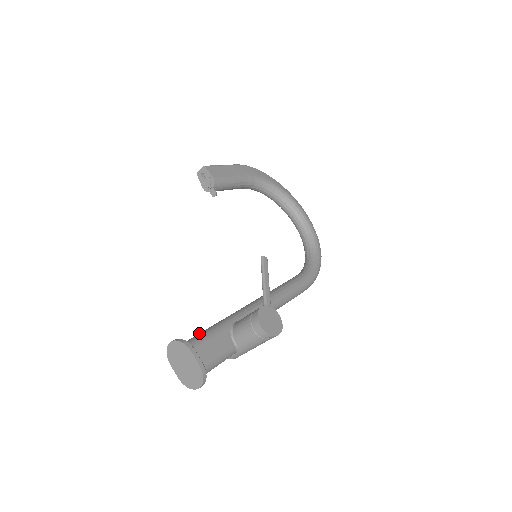
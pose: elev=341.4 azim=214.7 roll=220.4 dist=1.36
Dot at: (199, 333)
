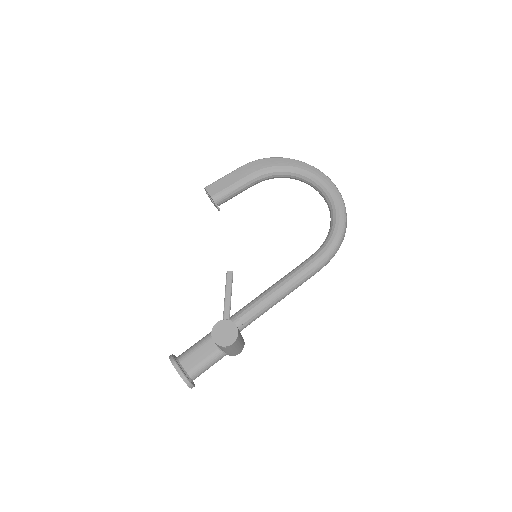
Dot at: (193, 345)
